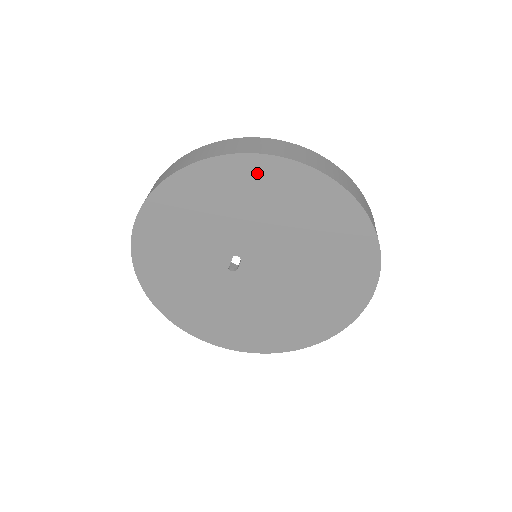
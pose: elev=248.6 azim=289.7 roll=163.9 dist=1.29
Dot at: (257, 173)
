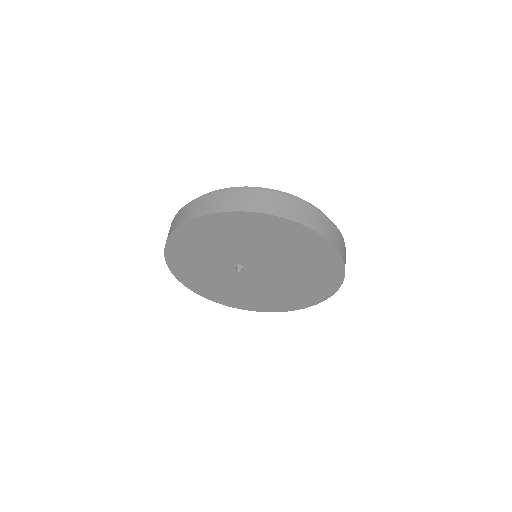
Dot at: (236, 221)
